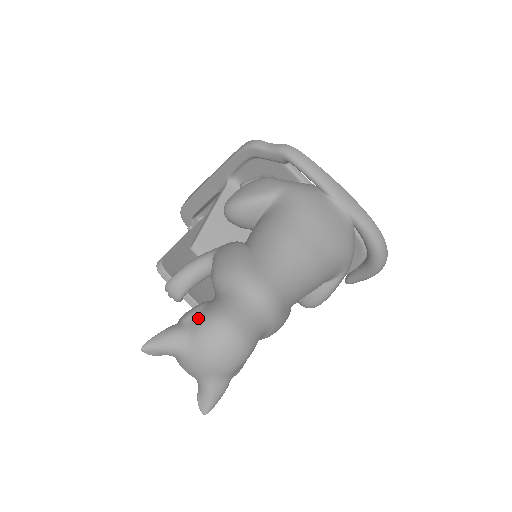
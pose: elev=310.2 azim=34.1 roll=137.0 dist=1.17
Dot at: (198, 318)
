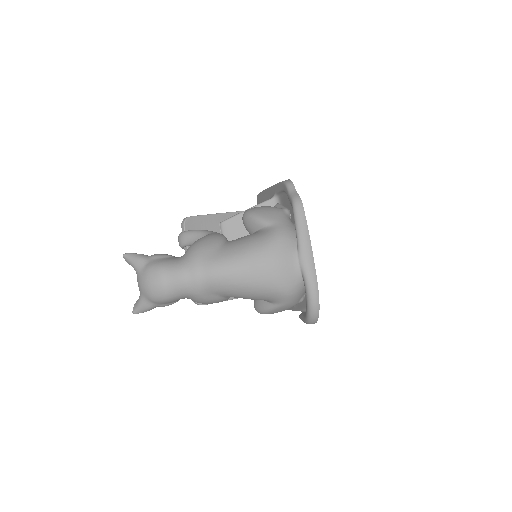
Dot at: (156, 260)
